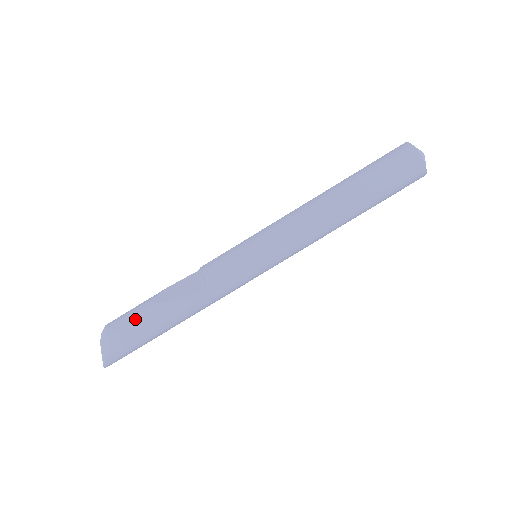
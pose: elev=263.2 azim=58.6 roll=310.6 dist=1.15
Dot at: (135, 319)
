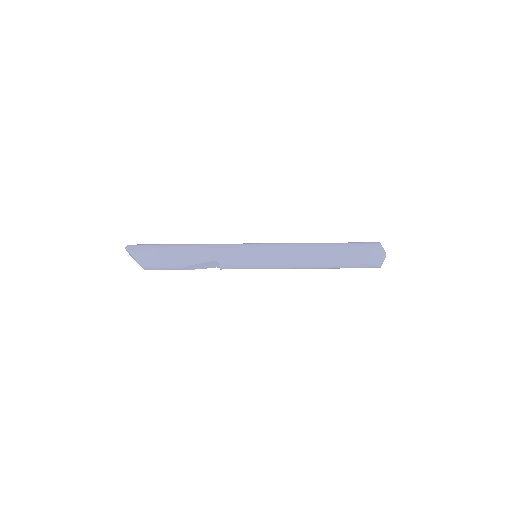
Dot at: occluded
